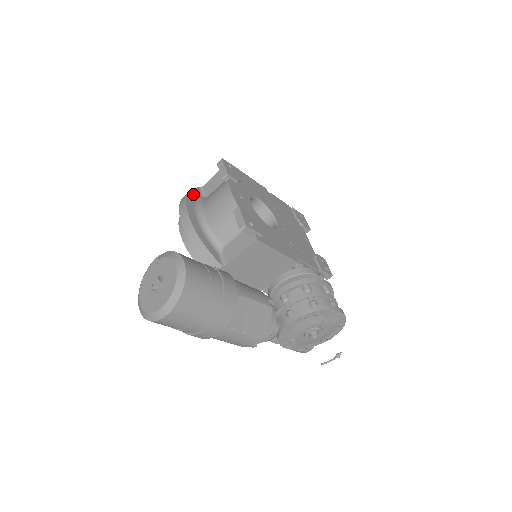
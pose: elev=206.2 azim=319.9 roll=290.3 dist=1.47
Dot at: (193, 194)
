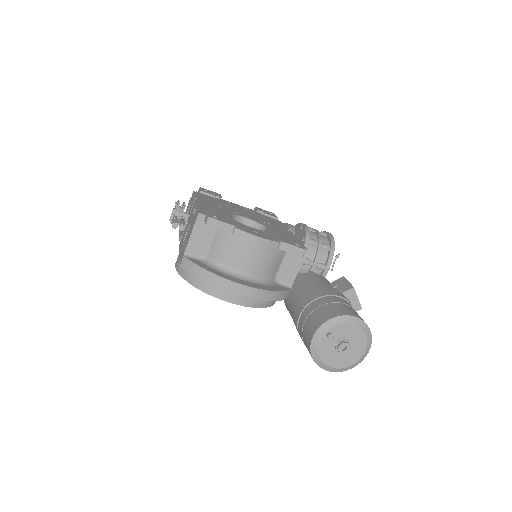
Dot at: (205, 268)
